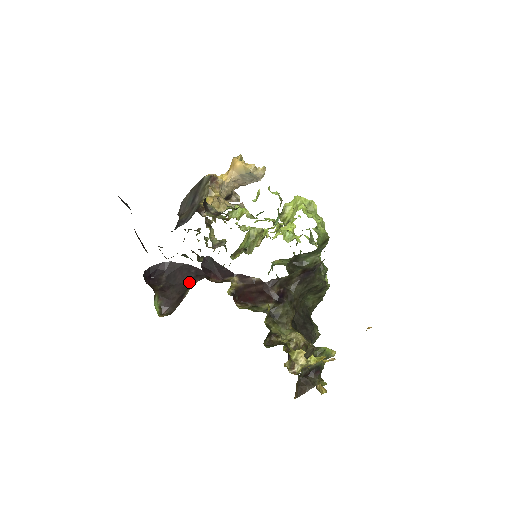
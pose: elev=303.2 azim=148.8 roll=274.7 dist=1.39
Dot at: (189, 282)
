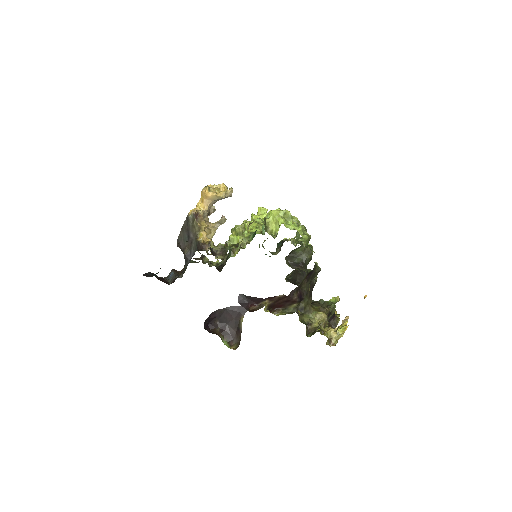
Dot at: (237, 318)
